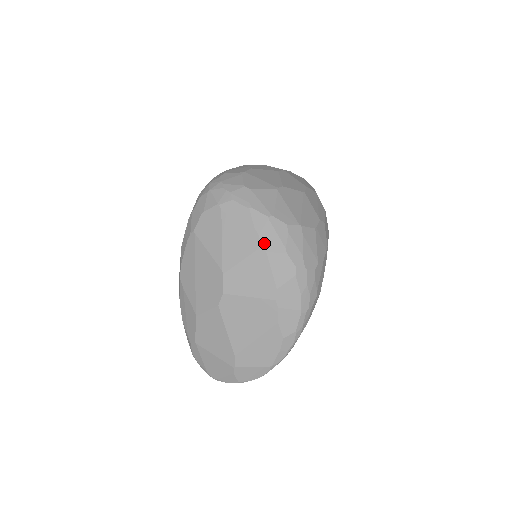
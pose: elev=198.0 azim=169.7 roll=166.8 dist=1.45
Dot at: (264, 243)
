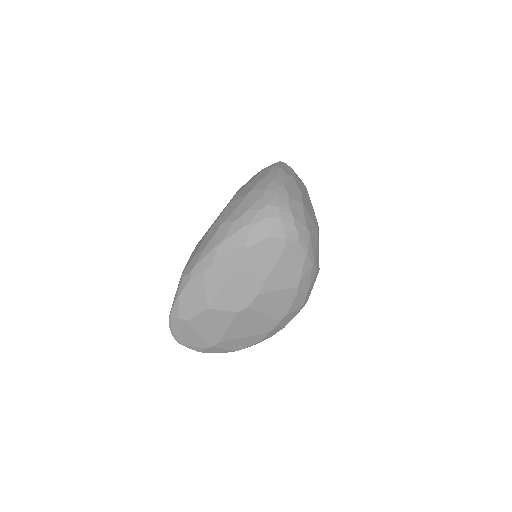
Dot at: (301, 284)
